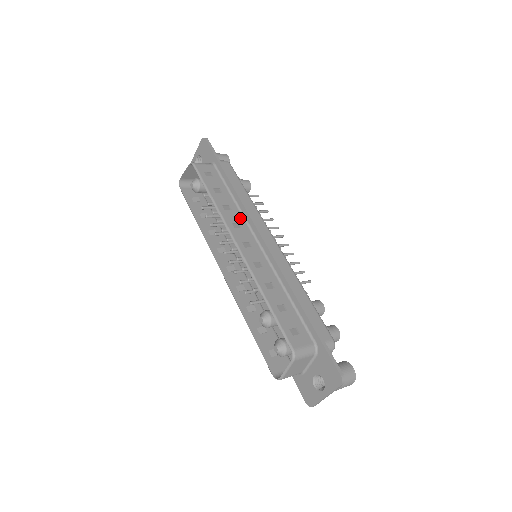
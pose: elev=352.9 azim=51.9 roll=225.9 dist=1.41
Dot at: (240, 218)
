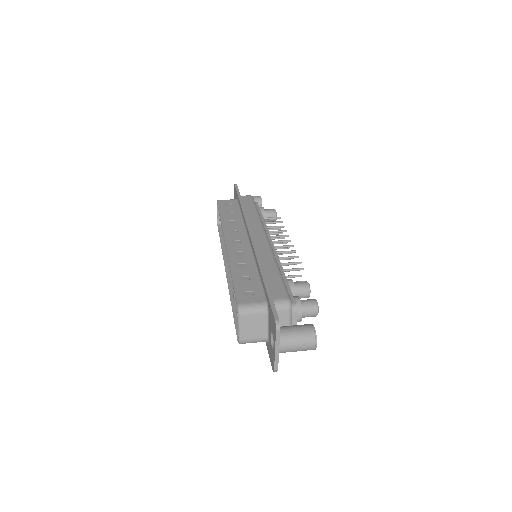
Dot at: (240, 227)
